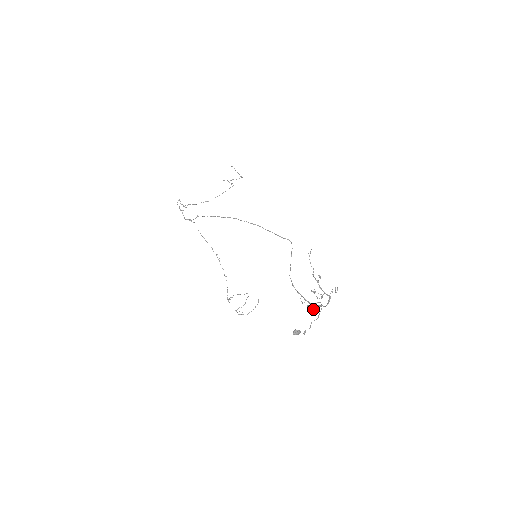
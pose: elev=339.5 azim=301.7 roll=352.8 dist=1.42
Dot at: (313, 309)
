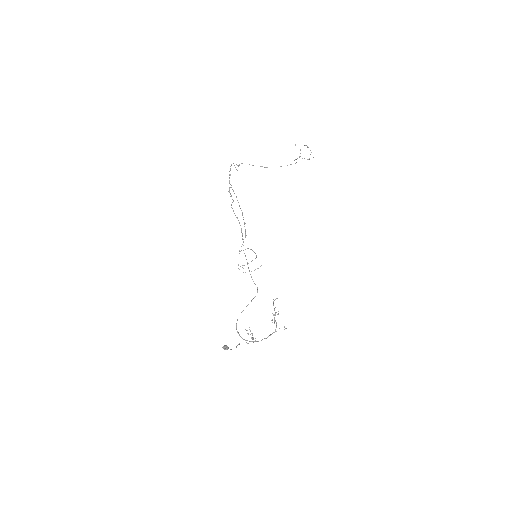
Dot at: (251, 337)
